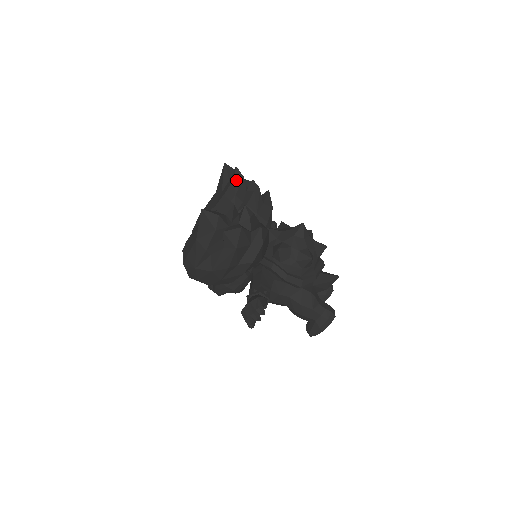
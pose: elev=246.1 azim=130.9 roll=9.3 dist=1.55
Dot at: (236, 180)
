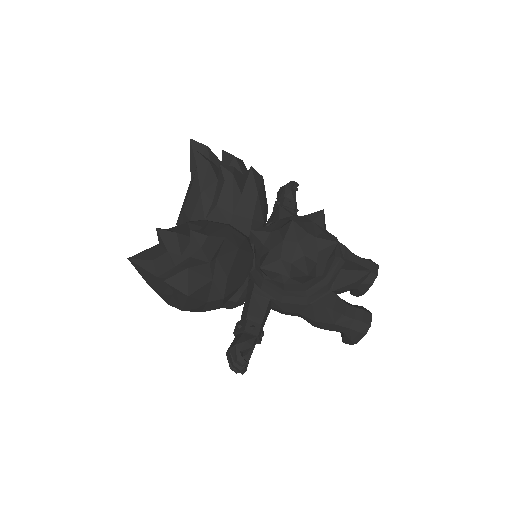
Dot at: (199, 169)
